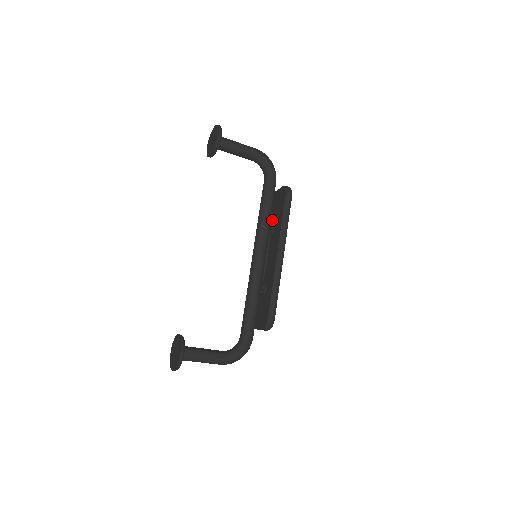
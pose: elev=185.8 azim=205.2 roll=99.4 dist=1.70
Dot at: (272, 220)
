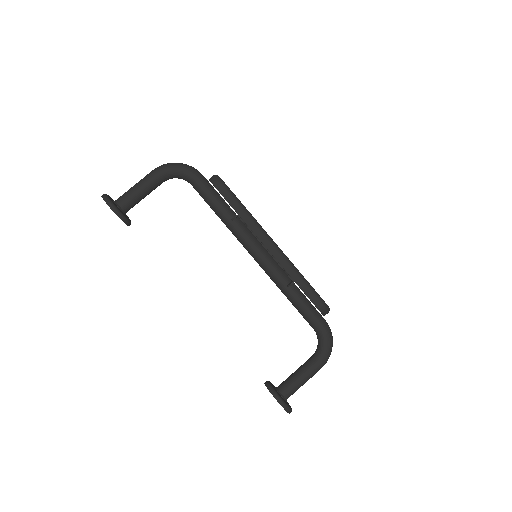
Dot at: (234, 217)
